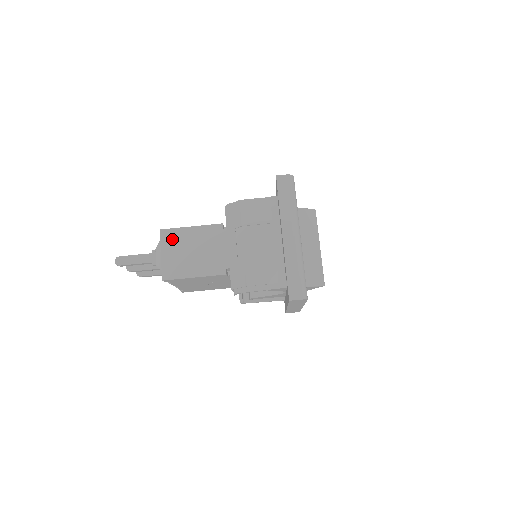
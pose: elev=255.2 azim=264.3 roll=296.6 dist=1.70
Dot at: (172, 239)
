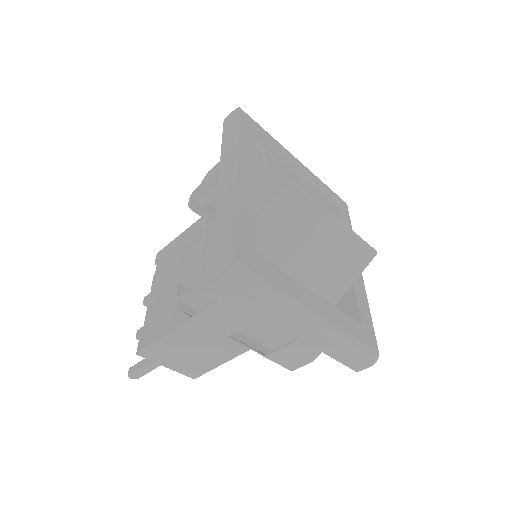
Dot at: (159, 354)
